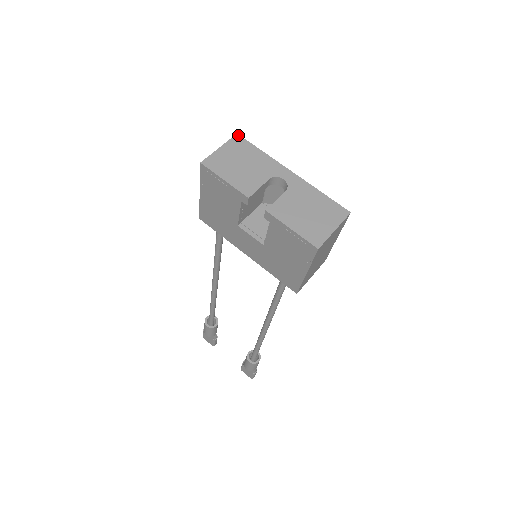
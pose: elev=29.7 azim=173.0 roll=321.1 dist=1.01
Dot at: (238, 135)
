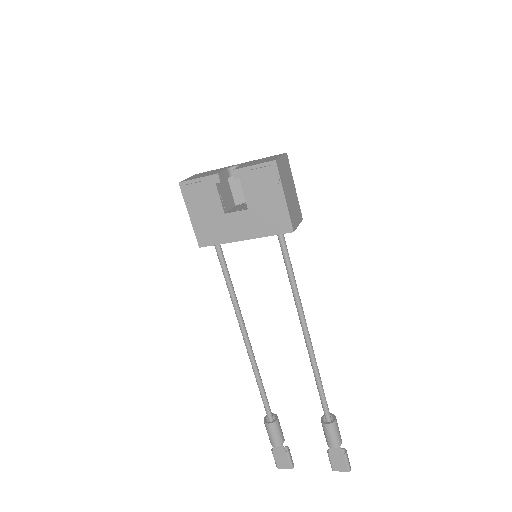
Dot at: (197, 174)
